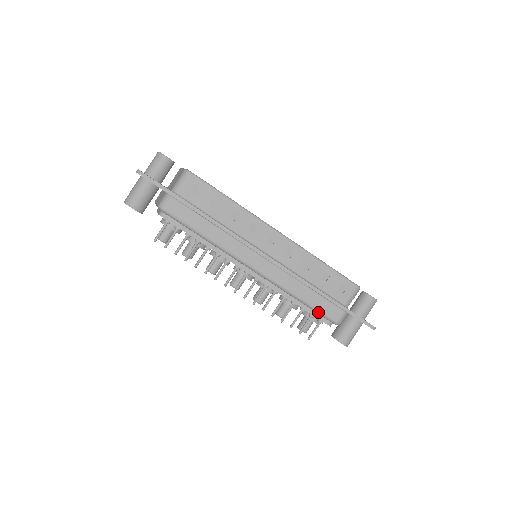
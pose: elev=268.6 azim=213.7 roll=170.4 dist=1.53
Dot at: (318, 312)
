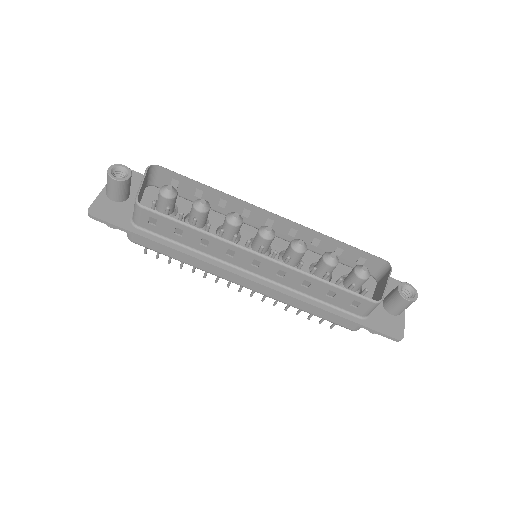
Dot at: occluded
